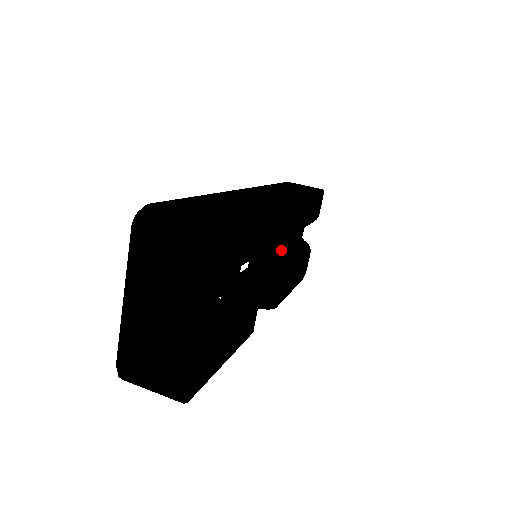
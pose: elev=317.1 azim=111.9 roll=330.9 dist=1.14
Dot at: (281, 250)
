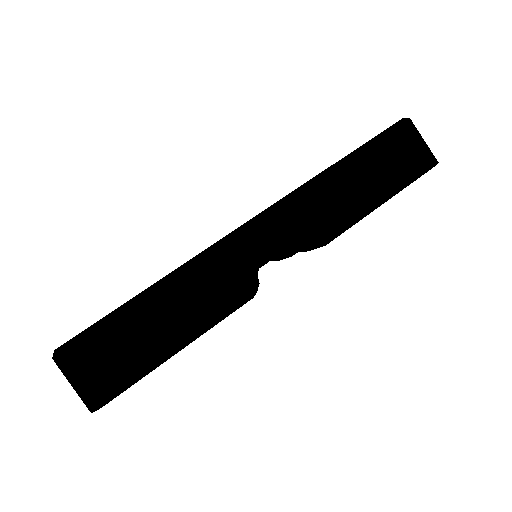
Dot at: occluded
